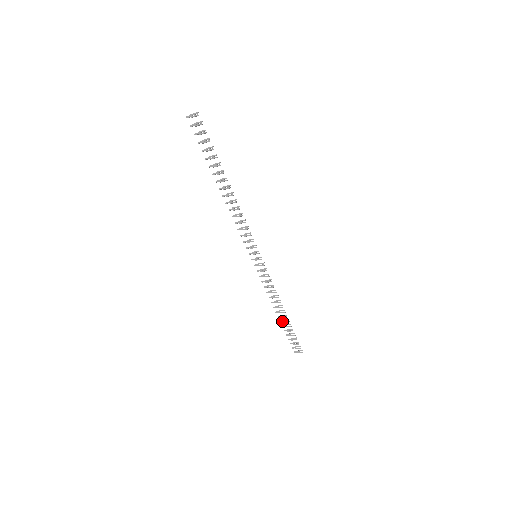
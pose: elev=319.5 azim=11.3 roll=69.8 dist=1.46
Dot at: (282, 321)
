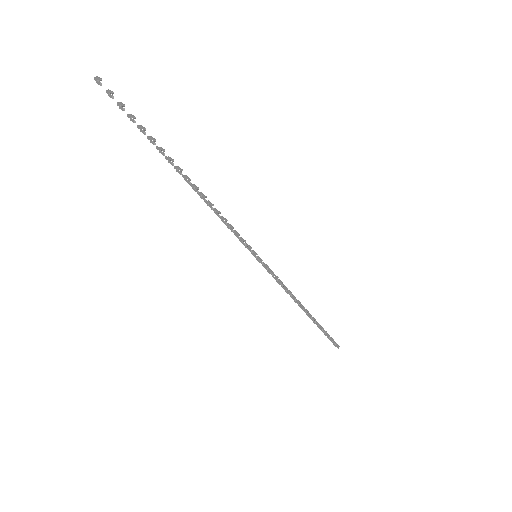
Dot at: occluded
